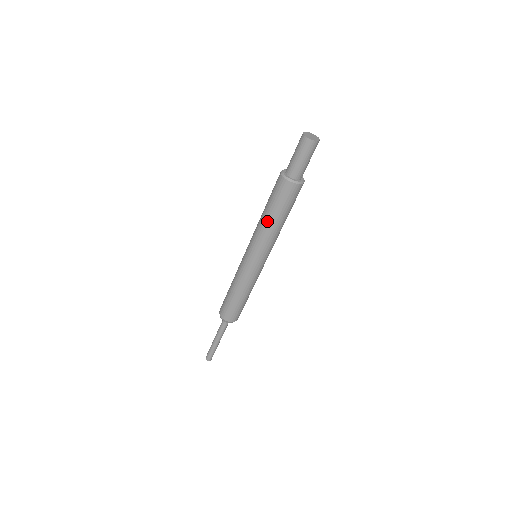
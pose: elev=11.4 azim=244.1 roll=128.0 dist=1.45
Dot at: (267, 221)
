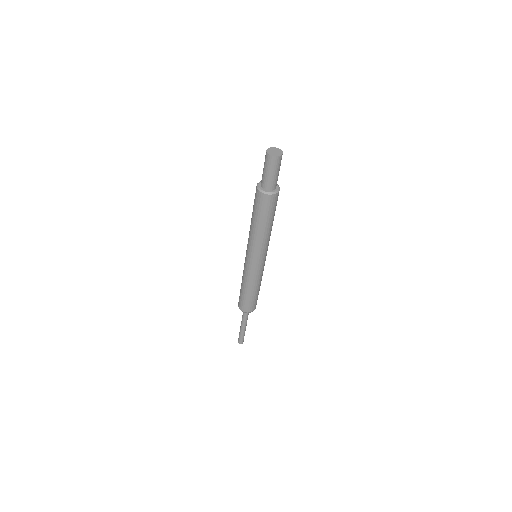
Dot at: (255, 228)
